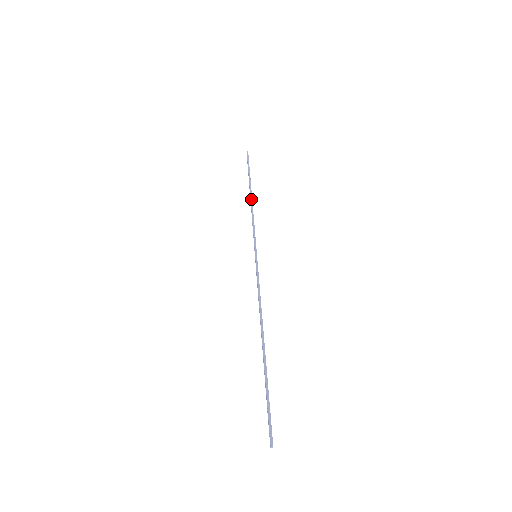
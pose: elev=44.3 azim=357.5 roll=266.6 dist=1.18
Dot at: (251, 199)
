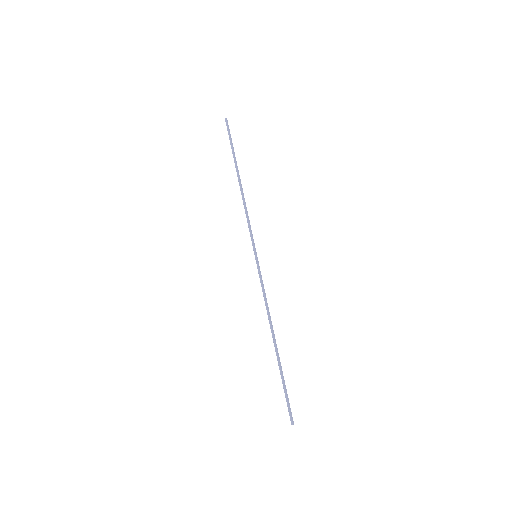
Dot at: (240, 188)
